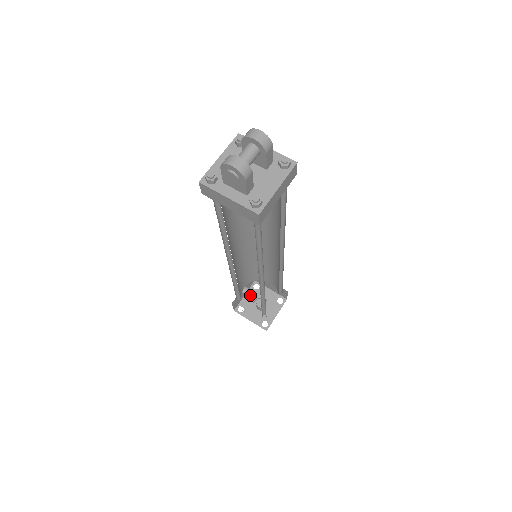
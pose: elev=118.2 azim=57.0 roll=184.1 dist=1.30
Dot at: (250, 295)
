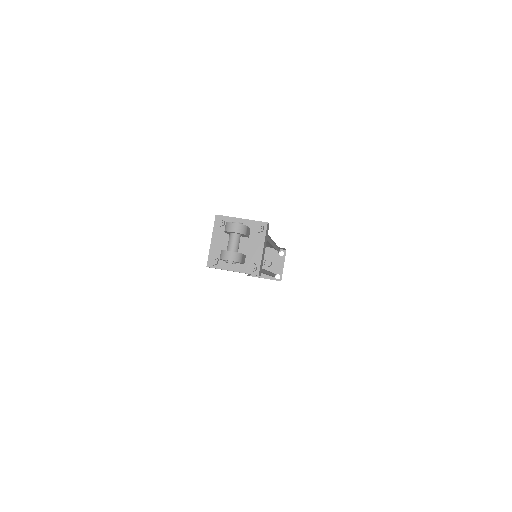
Dot at: occluded
